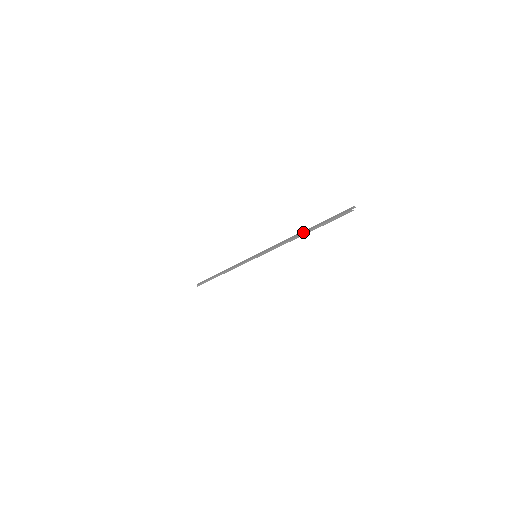
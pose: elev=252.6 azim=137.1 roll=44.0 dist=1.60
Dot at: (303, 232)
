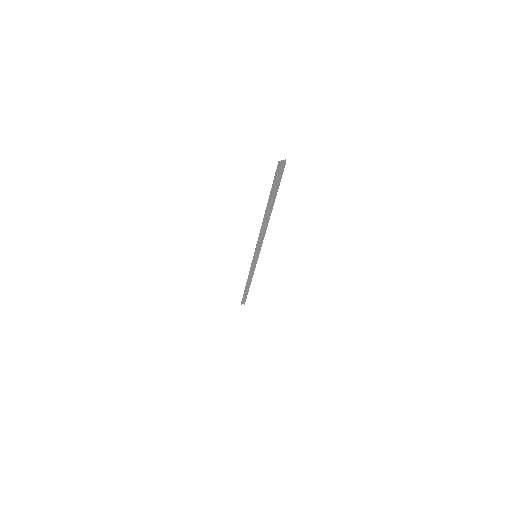
Dot at: (267, 211)
